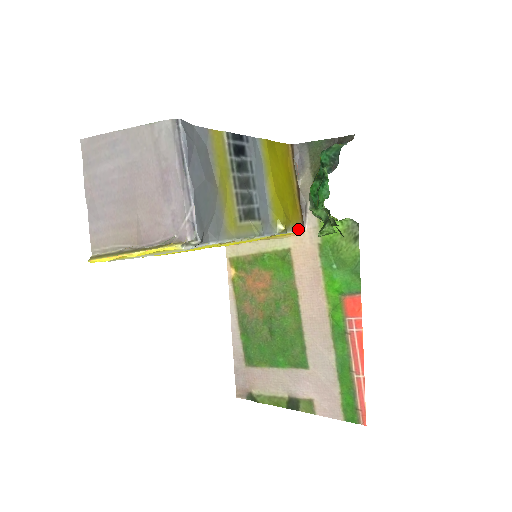
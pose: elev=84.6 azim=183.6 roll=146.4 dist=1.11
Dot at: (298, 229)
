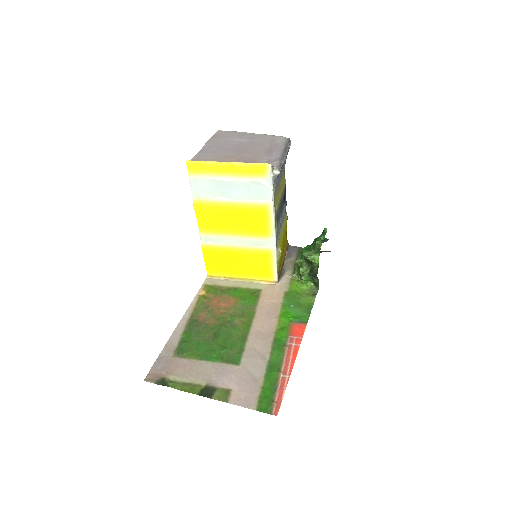
Dot at: (278, 274)
